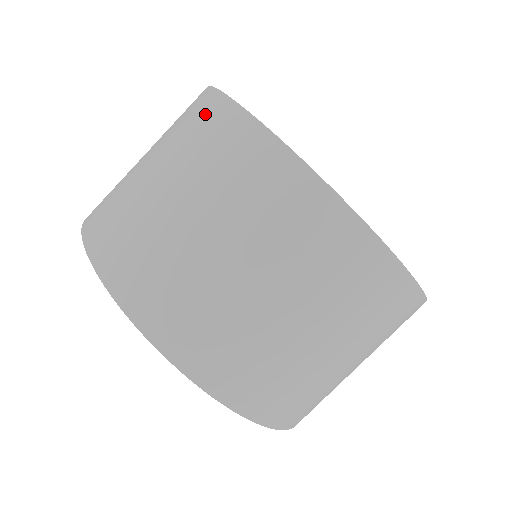
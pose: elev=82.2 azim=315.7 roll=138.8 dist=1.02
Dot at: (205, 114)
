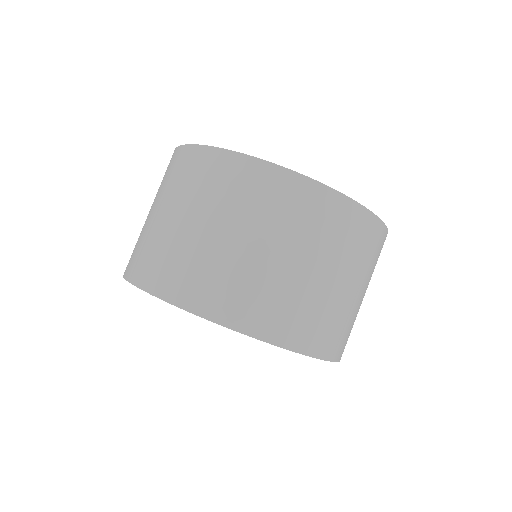
Dot at: (277, 188)
